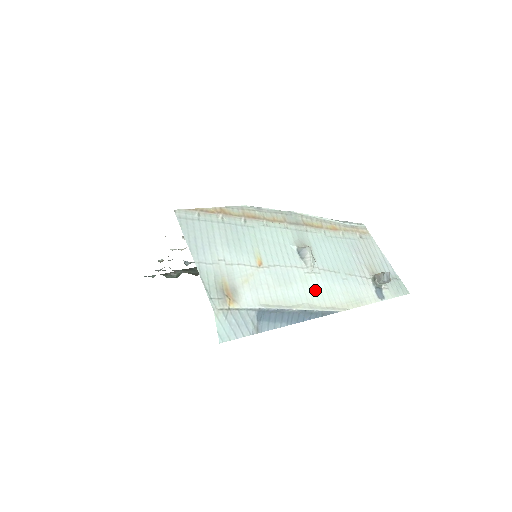
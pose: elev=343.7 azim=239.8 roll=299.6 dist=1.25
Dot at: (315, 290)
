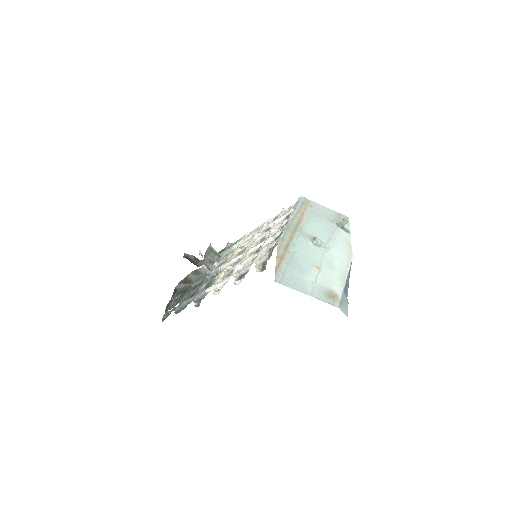
Dot at: (339, 257)
